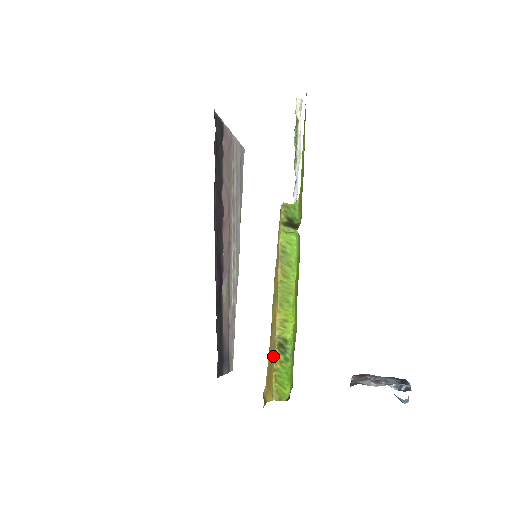
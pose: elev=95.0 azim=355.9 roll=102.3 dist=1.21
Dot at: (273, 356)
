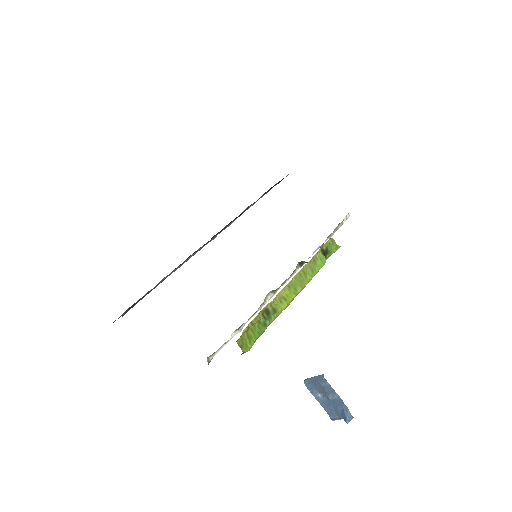
Dot at: occluded
